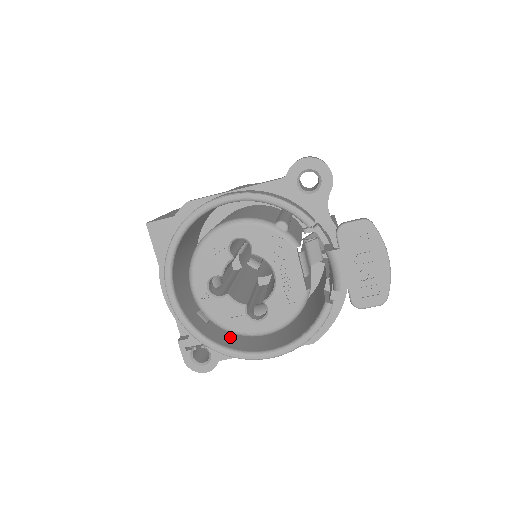
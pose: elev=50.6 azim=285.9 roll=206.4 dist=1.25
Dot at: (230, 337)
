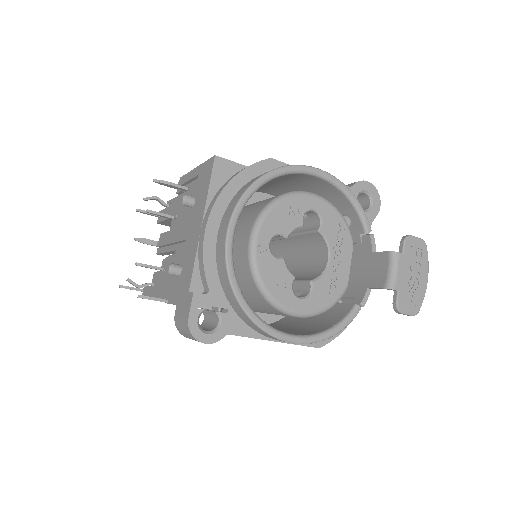
Dot at: occluded
